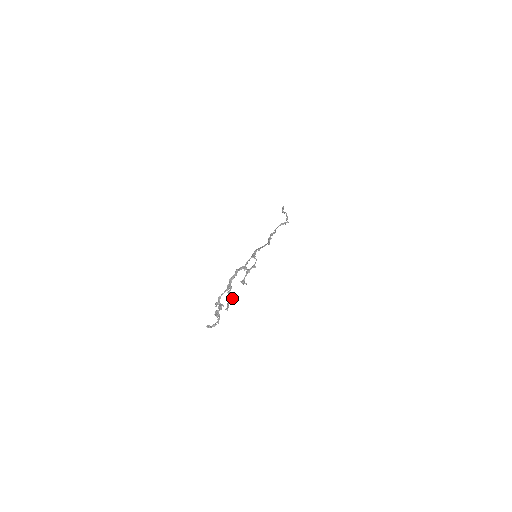
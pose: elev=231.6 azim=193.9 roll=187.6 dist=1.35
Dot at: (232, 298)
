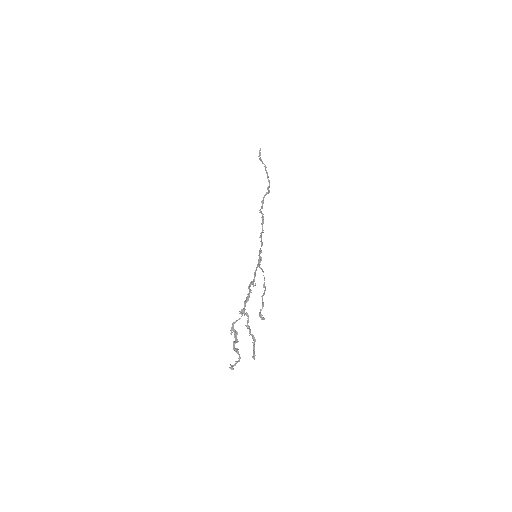
Dot at: (255, 340)
